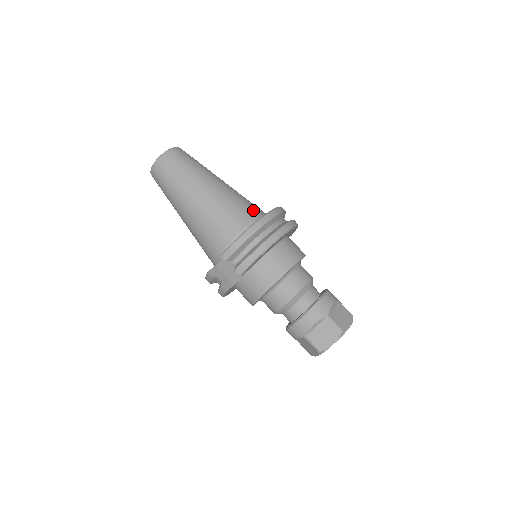
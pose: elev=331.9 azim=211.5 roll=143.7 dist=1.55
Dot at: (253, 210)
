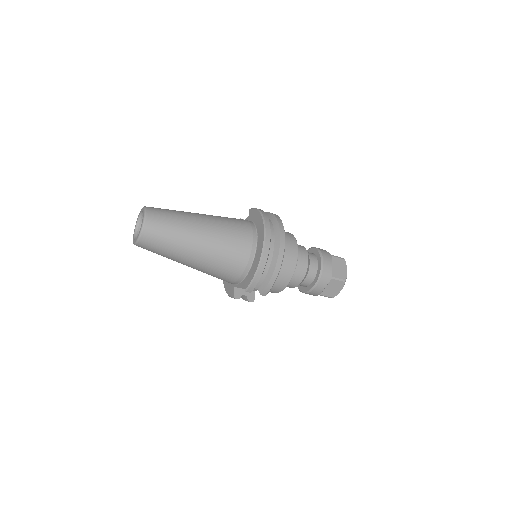
Dot at: (245, 235)
